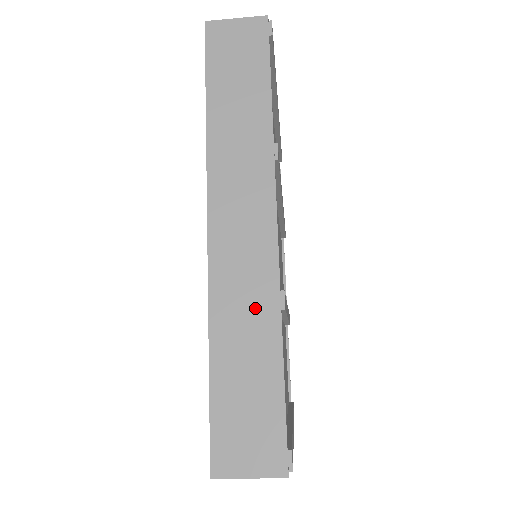
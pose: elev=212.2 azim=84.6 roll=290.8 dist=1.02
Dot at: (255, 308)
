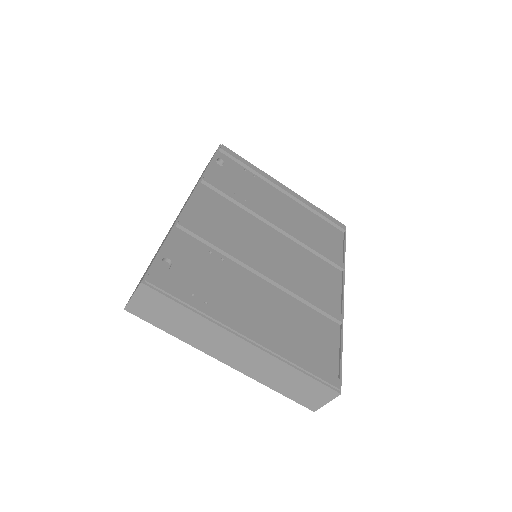
Dot at: occluded
